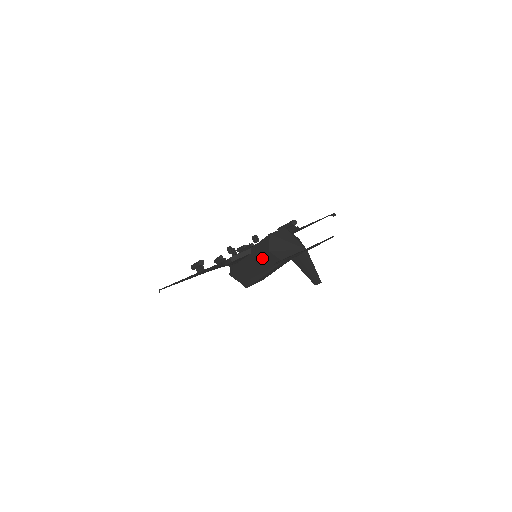
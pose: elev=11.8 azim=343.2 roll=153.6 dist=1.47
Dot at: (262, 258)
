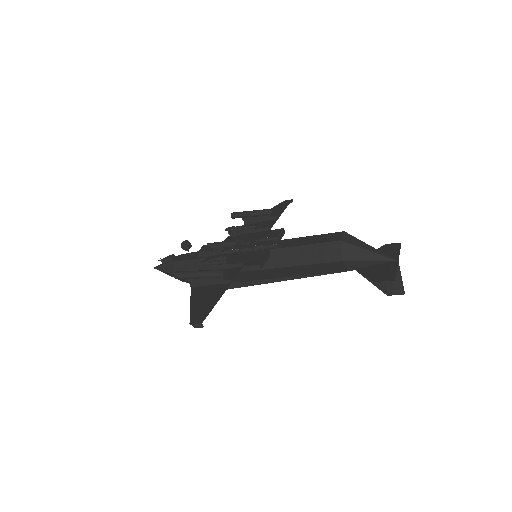
Dot at: (312, 266)
